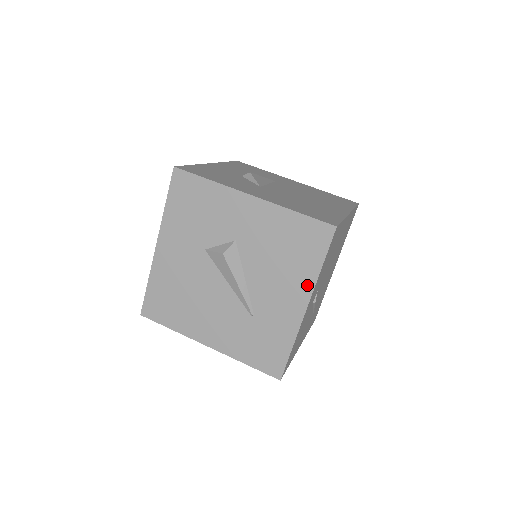
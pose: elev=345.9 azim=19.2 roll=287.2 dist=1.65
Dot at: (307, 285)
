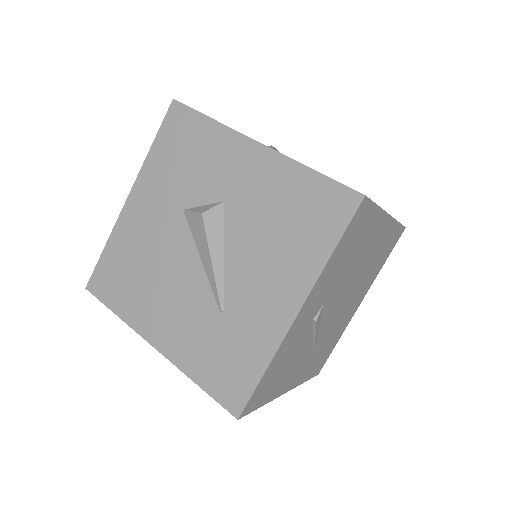
Dot at: (306, 277)
